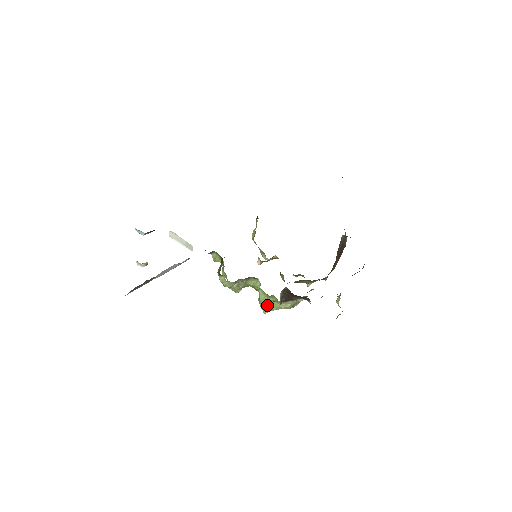
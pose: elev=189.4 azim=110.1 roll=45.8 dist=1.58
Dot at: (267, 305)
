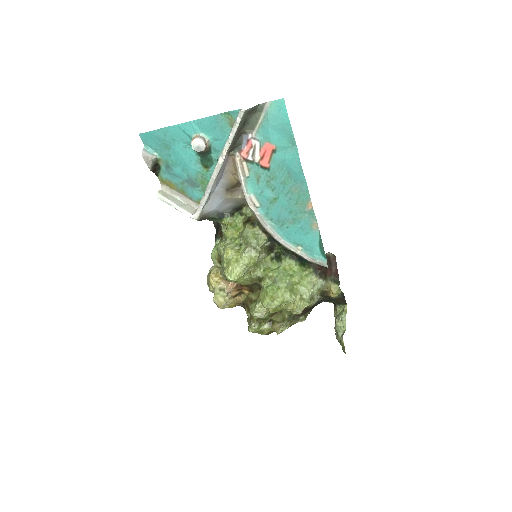
Dot at: (289, 286)
